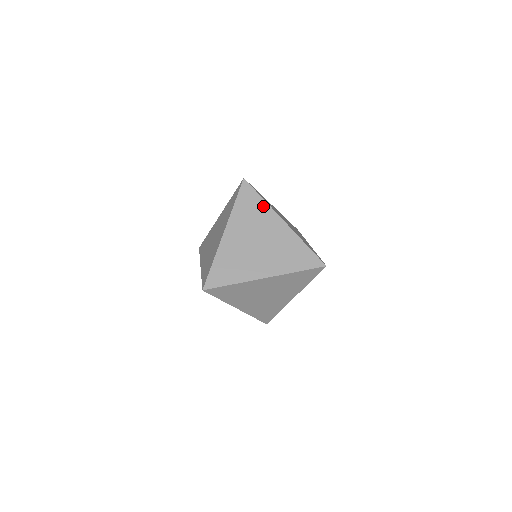
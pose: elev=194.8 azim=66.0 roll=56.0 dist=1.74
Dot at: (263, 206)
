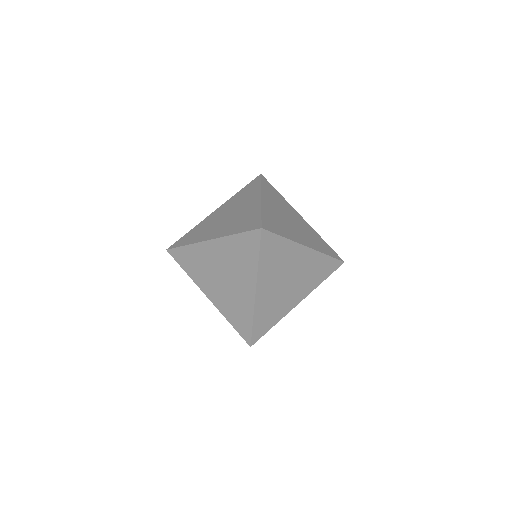
Dot at: (256, 189)
